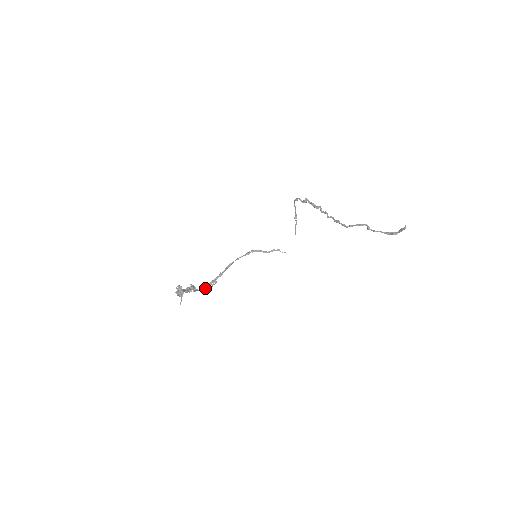
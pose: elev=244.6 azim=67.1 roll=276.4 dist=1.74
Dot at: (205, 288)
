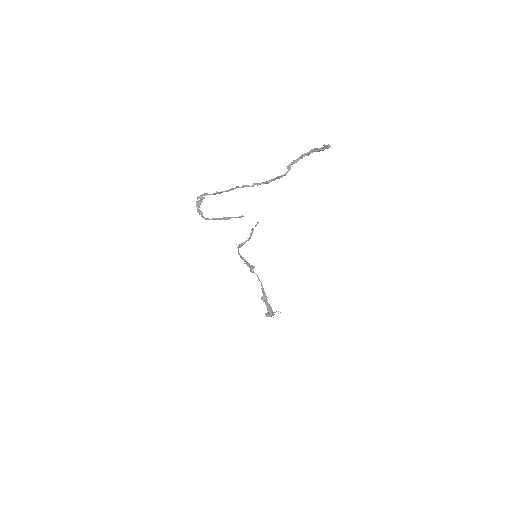
Dot at: occluded
